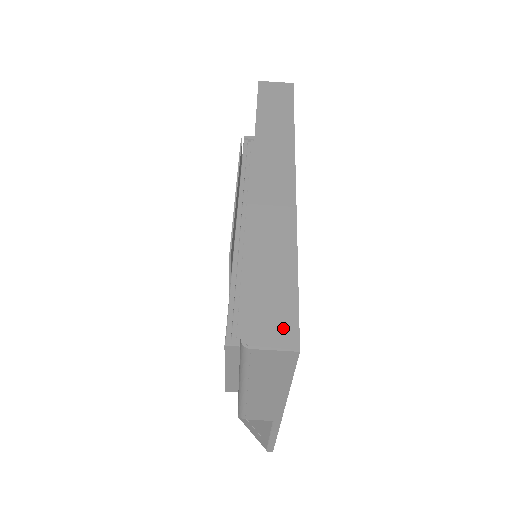
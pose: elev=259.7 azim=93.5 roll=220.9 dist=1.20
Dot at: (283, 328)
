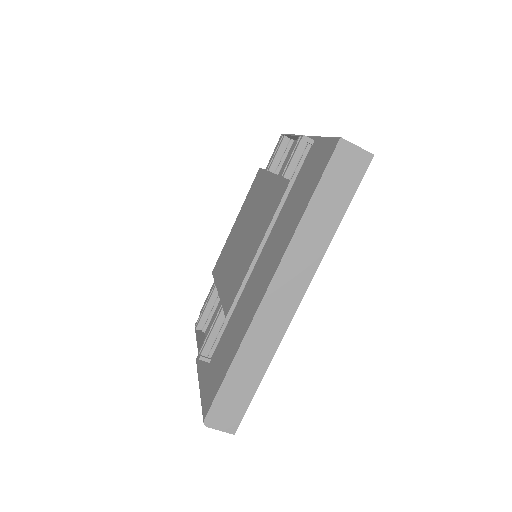
Dot at: (232, 420)
